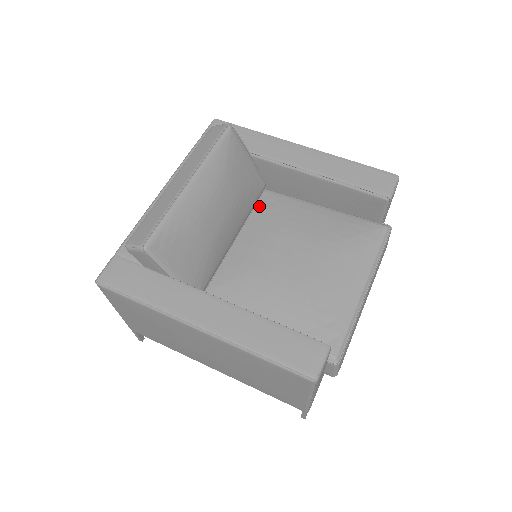
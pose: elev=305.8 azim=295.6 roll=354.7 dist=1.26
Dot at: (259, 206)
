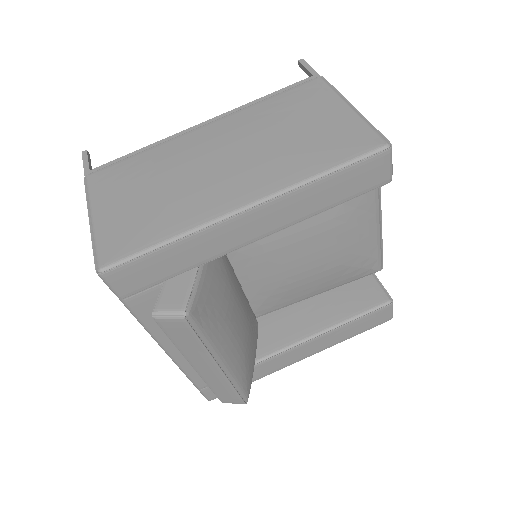
Dot at: occluded
